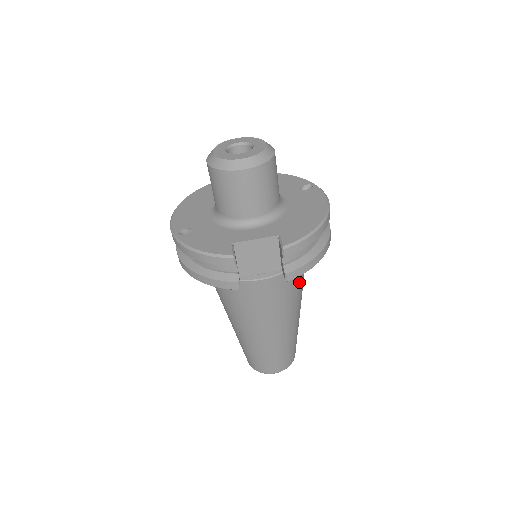
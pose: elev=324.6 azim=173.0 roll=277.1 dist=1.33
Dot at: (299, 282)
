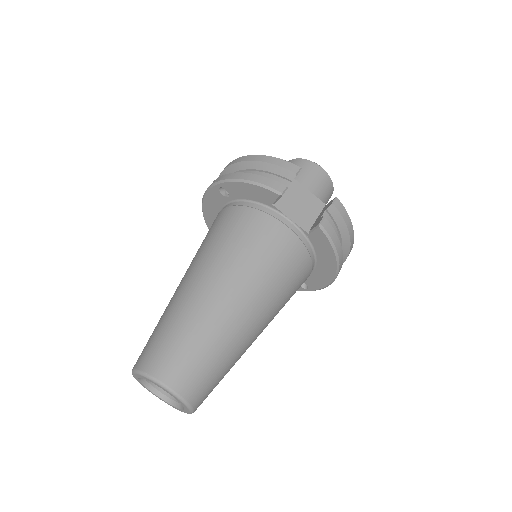
Dot at: (292, 285)
